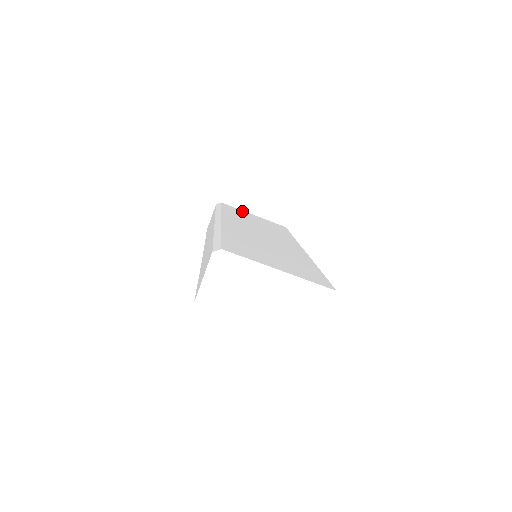
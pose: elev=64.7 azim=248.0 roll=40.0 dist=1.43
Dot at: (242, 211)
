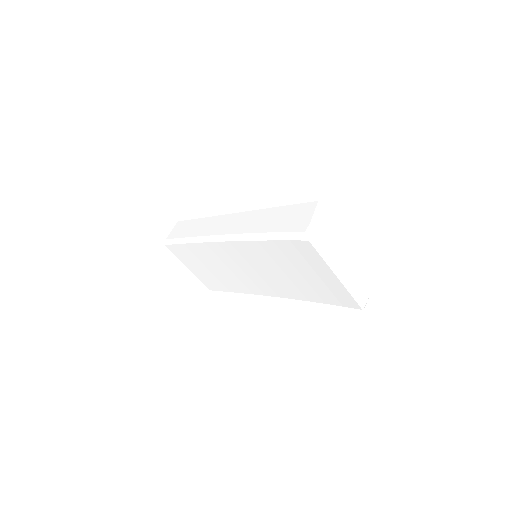
Dot at: occluded
